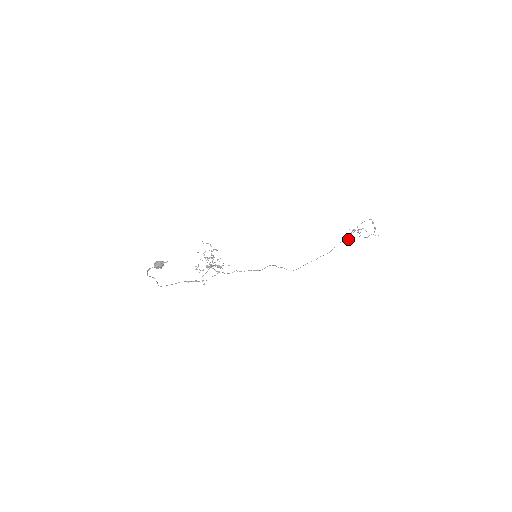
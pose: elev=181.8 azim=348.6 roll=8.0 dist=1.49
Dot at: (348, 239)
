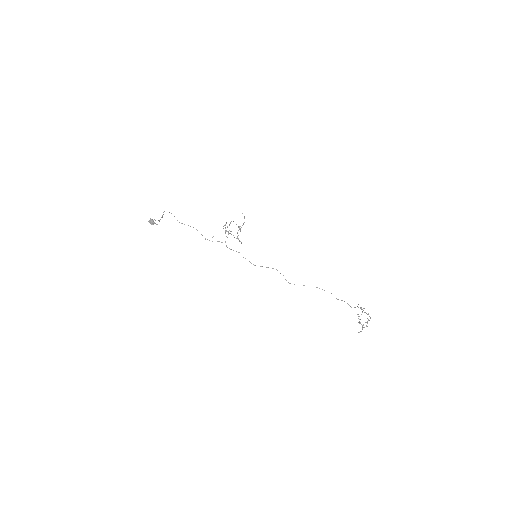
Dot at: occluded
